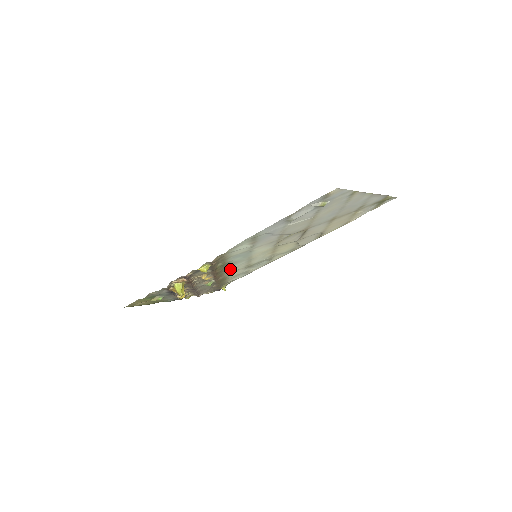
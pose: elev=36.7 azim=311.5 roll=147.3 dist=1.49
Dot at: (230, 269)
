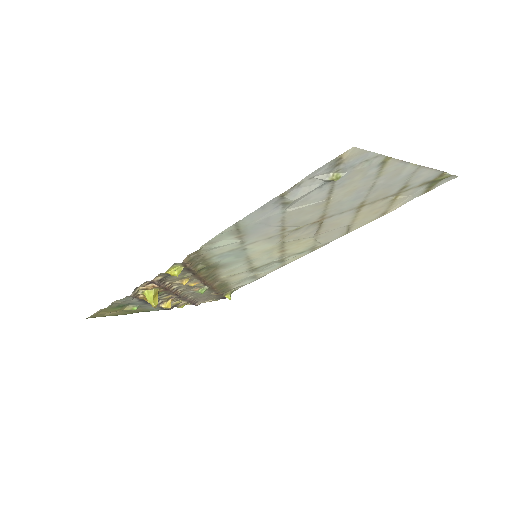
Dot at: (225, 272)
